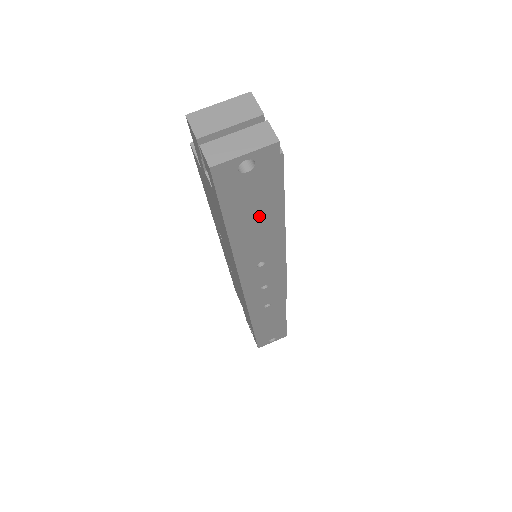
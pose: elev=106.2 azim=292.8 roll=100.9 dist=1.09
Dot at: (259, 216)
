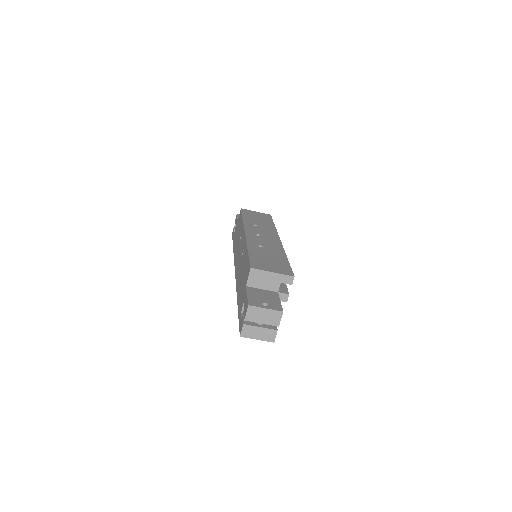
Dot at: occluded
